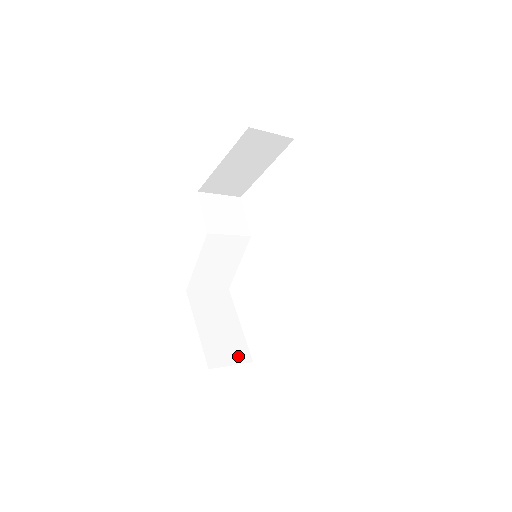
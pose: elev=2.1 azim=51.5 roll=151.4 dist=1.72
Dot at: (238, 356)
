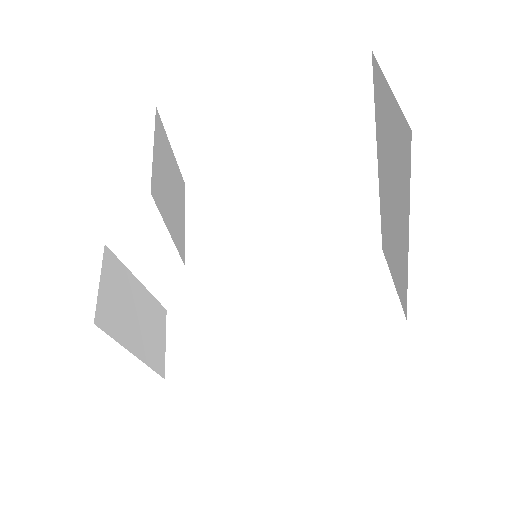
Dot at: (161, 324)
